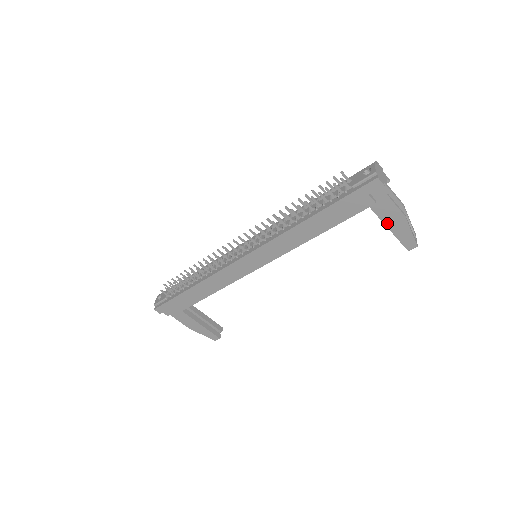
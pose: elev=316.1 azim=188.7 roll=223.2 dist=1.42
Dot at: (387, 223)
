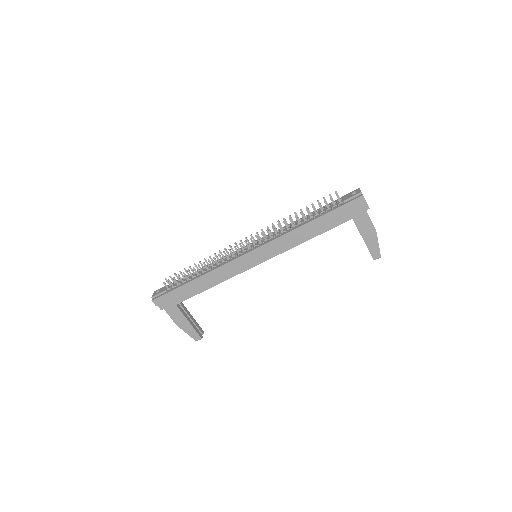
Dot at: (363, 234)
